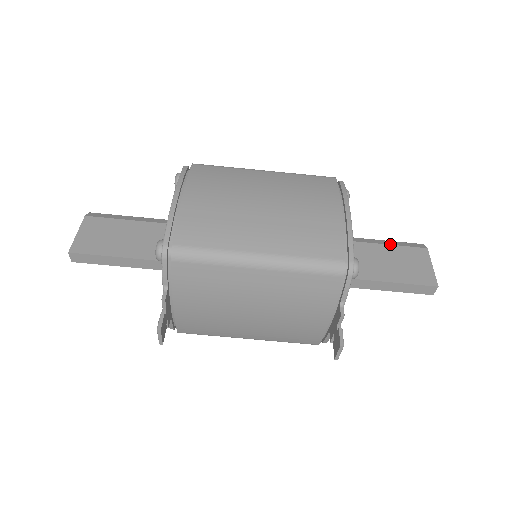
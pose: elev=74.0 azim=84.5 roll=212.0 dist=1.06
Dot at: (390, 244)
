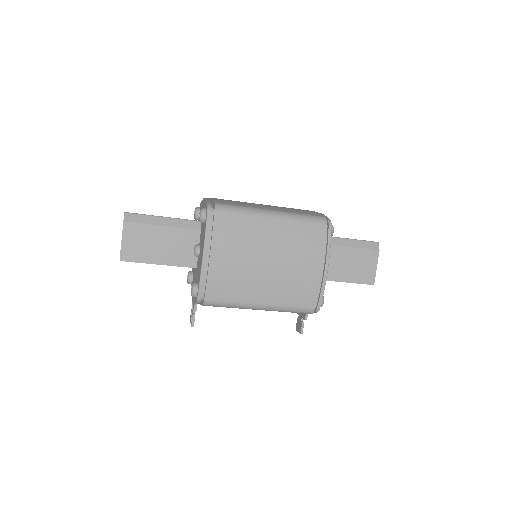
Dot at: (354, 247)
